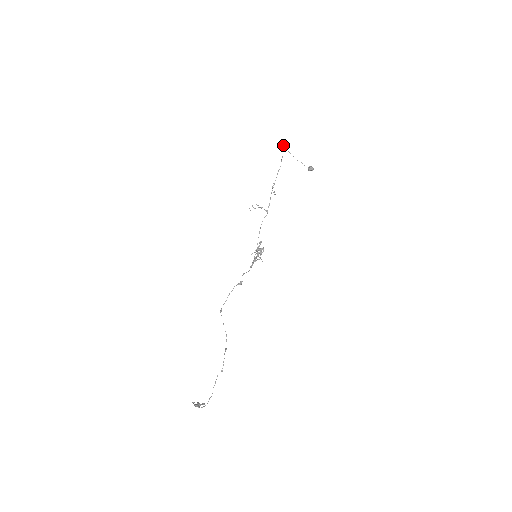
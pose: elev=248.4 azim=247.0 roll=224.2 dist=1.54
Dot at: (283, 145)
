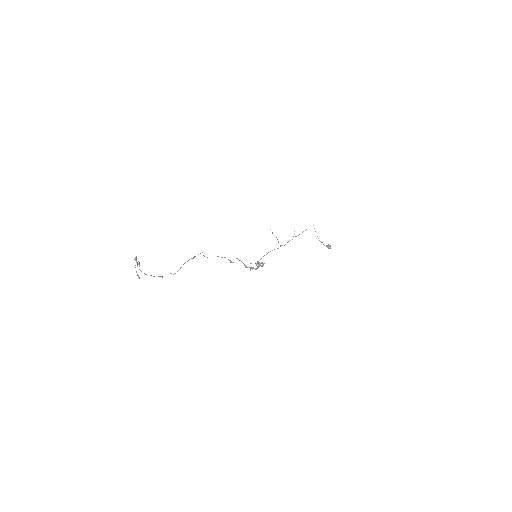
Dot at: occluded
